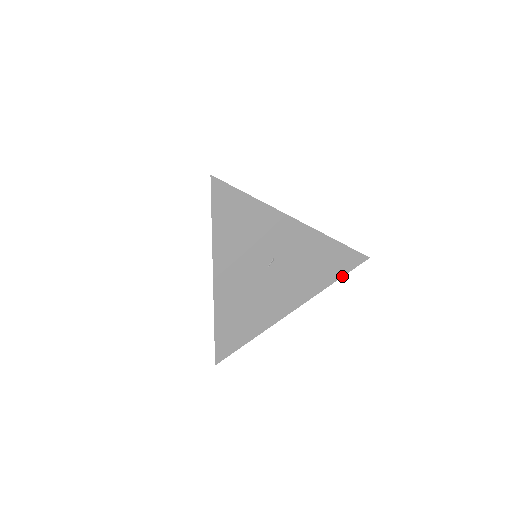
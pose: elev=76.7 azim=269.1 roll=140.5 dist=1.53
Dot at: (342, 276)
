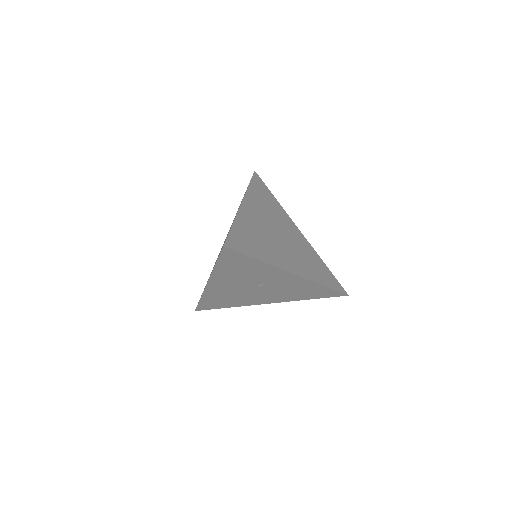
Dot at: (319, 298)
